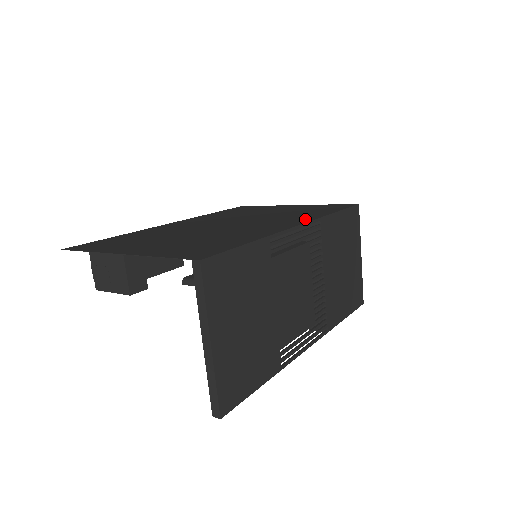
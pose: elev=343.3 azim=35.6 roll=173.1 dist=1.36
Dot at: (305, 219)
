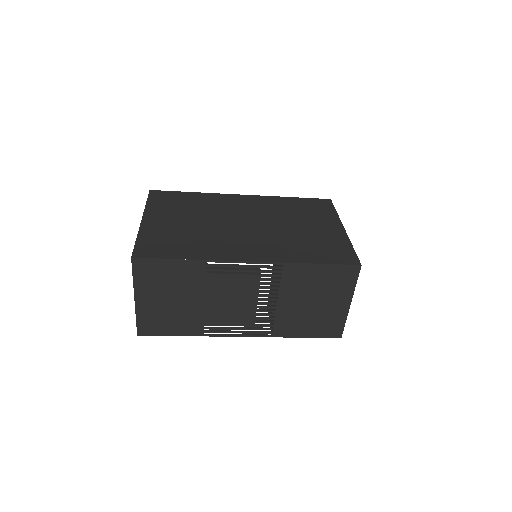
Dot at: (273, 257)
